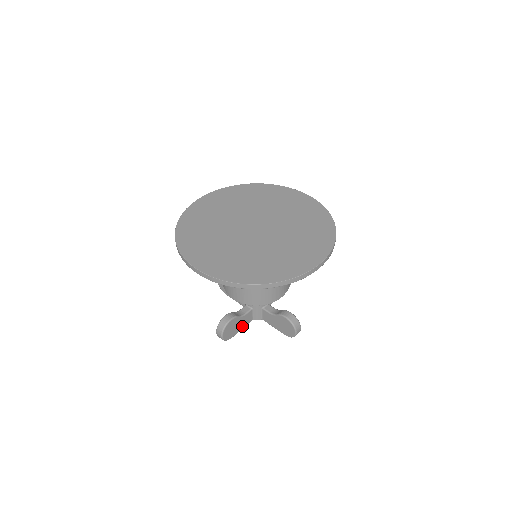
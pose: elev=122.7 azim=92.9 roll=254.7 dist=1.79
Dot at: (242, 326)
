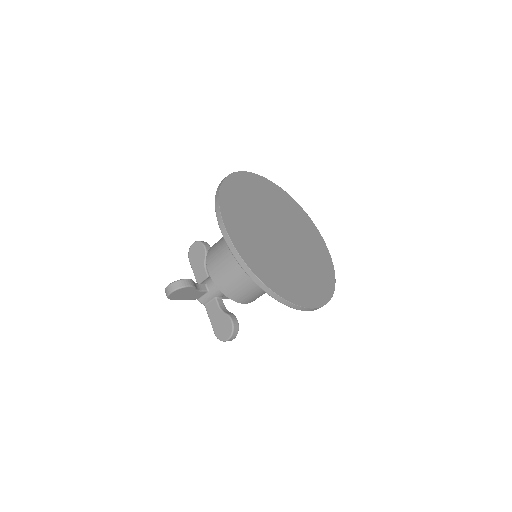
Dot at: (188, 297)
